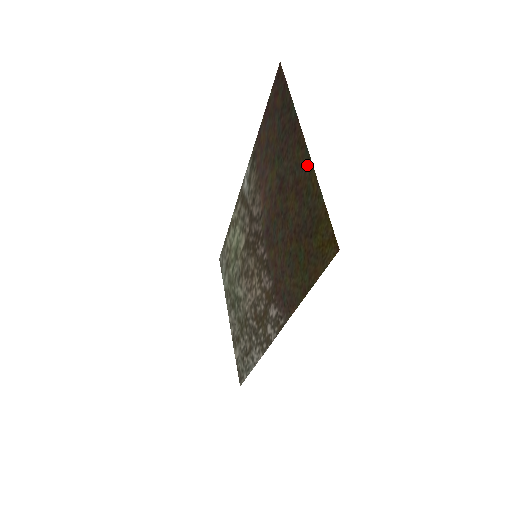
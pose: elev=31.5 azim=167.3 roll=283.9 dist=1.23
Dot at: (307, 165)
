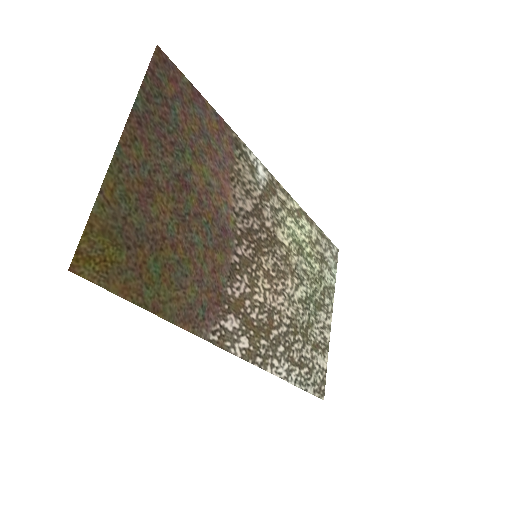
Dot at: (120, 167)
